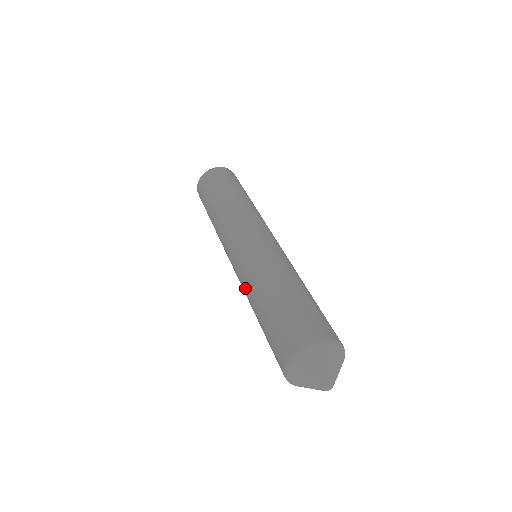
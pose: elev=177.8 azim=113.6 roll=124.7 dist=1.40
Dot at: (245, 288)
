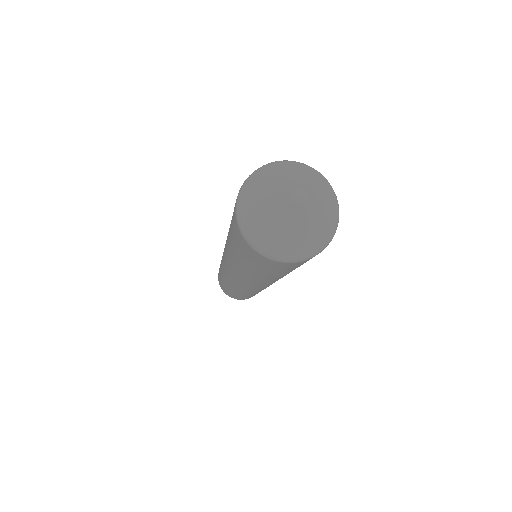
Dot at: (226, 250)
